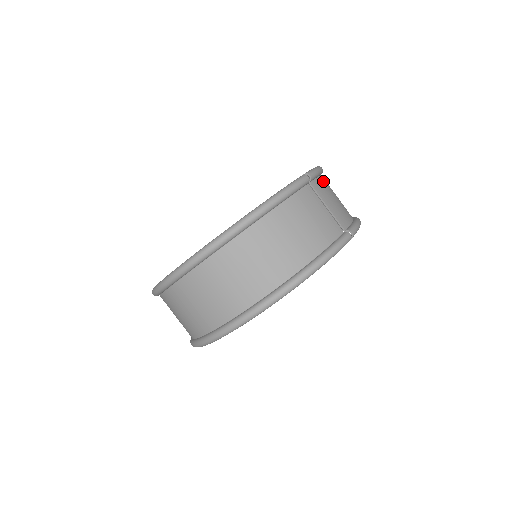
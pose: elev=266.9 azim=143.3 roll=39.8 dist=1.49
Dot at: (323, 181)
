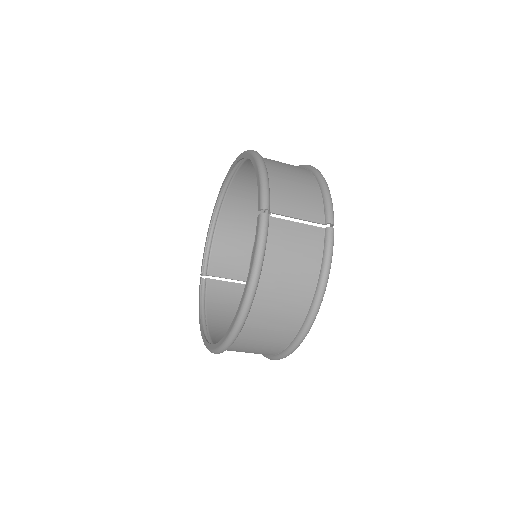
Dot at: (275, 186)
